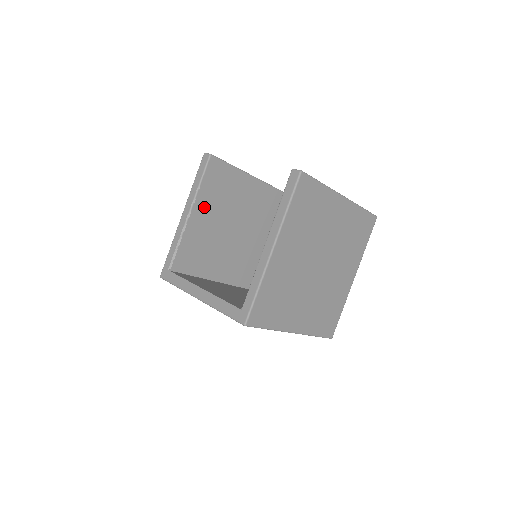
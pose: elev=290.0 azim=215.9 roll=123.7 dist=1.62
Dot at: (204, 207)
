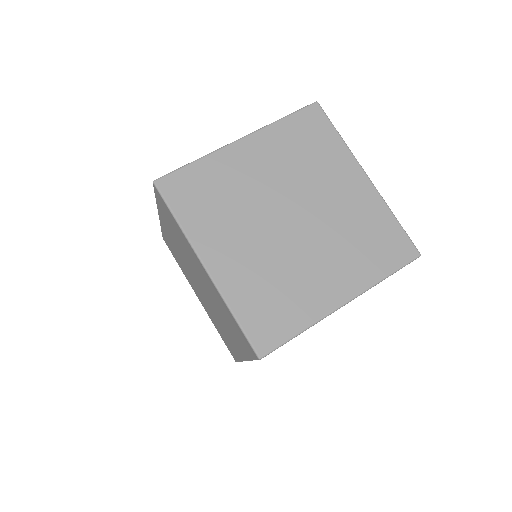
Dot at: occluded
